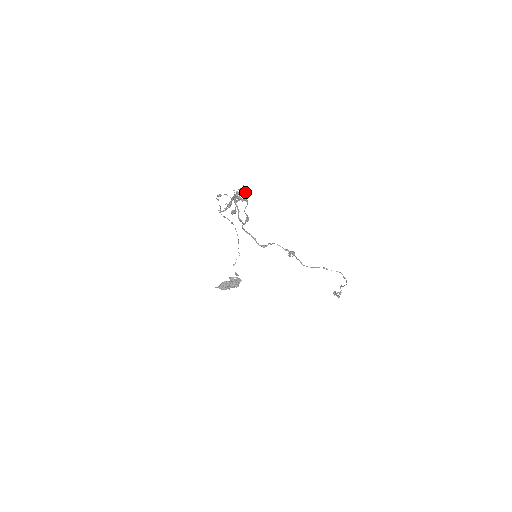
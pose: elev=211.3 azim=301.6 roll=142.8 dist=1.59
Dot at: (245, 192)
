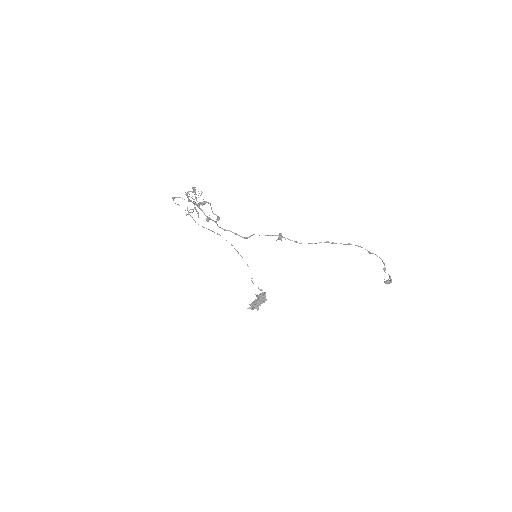
Dot at: (194, 190)
